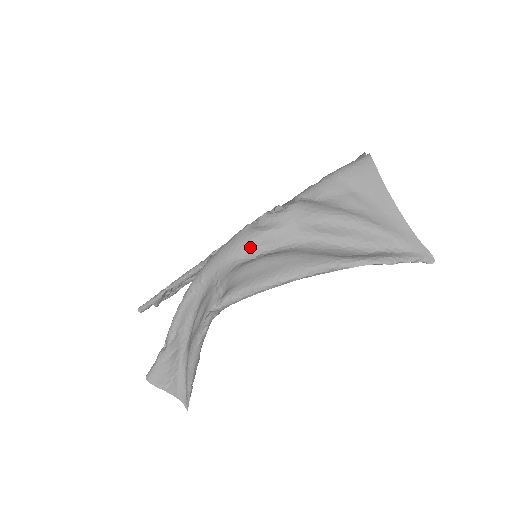
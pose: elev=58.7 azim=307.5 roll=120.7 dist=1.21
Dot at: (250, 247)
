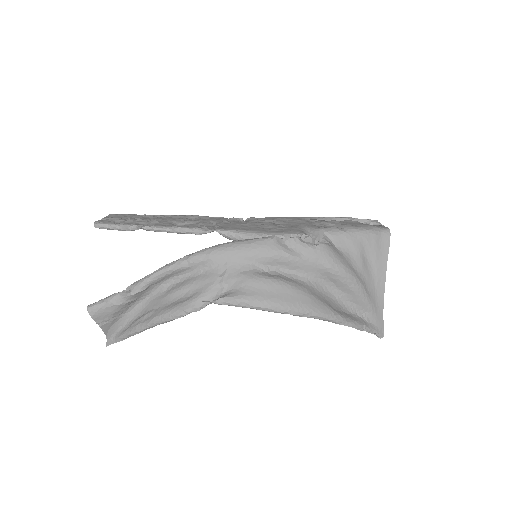
Dot at: (270, 260)
